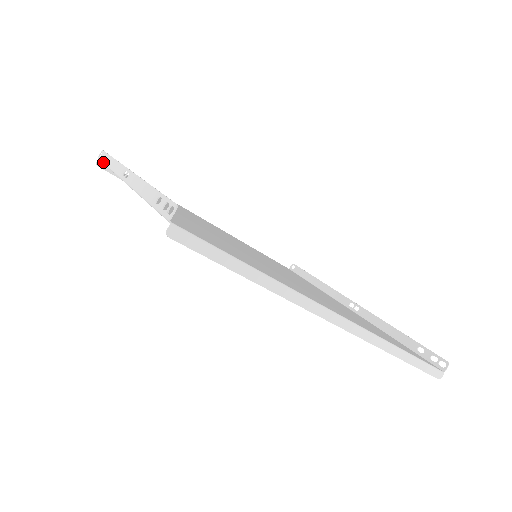
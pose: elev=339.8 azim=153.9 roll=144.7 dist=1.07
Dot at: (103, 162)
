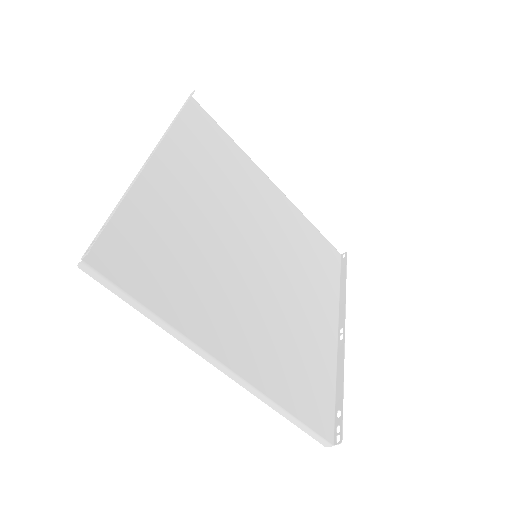
Dot at: (180, 109)
